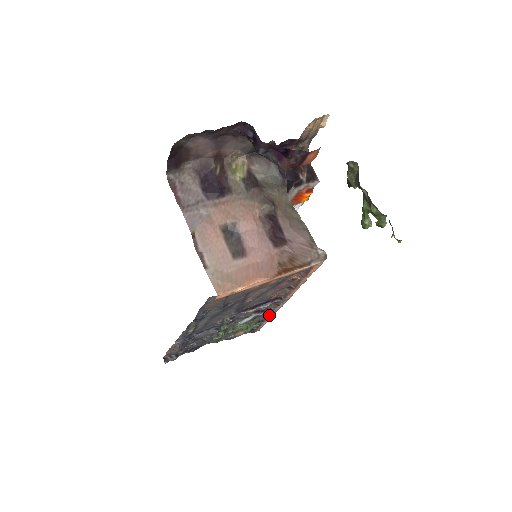
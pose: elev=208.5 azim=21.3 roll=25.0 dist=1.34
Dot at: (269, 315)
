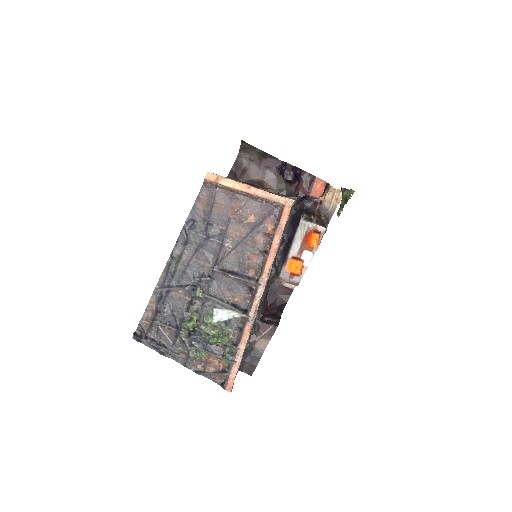
Dot at: (244, 328)
